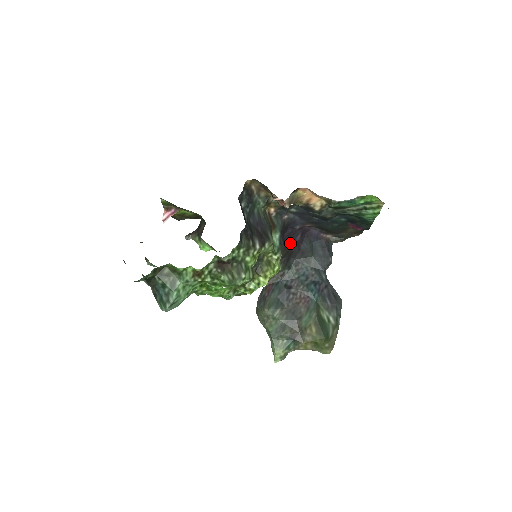
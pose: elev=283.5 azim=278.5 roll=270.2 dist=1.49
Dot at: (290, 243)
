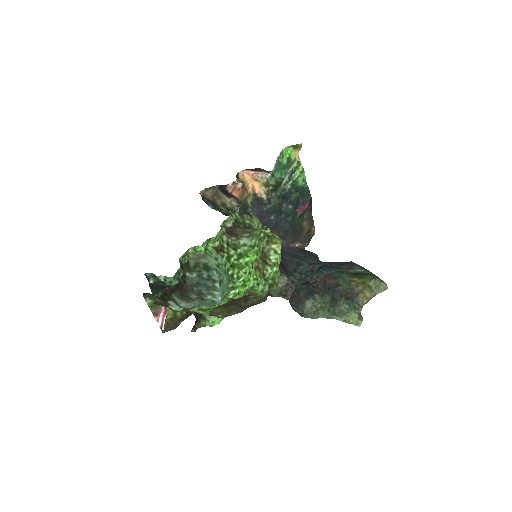
Dot at: occluded
